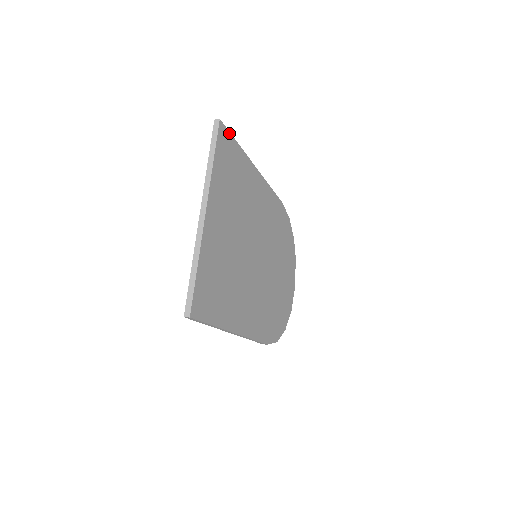
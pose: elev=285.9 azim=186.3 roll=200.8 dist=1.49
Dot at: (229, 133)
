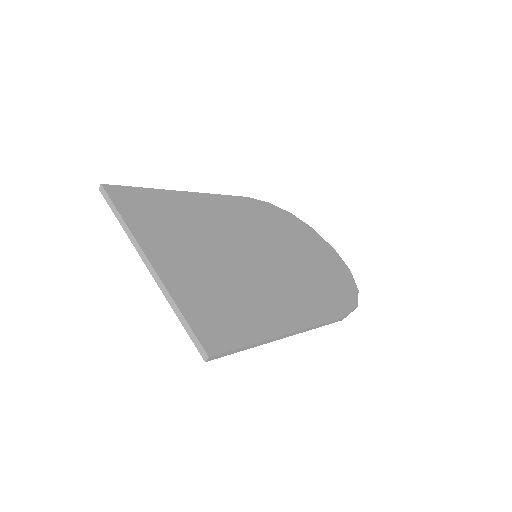
Dot at: (124, 187)
